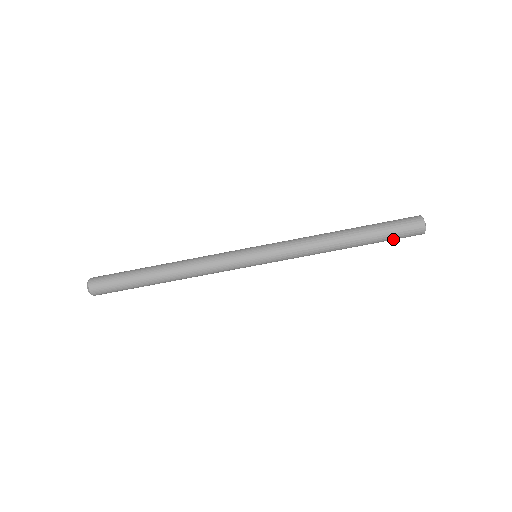
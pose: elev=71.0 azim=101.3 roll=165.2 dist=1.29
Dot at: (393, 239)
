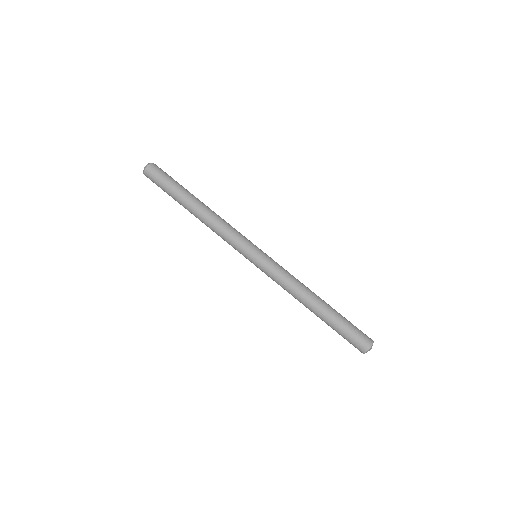
Dot at: (342, 336)
